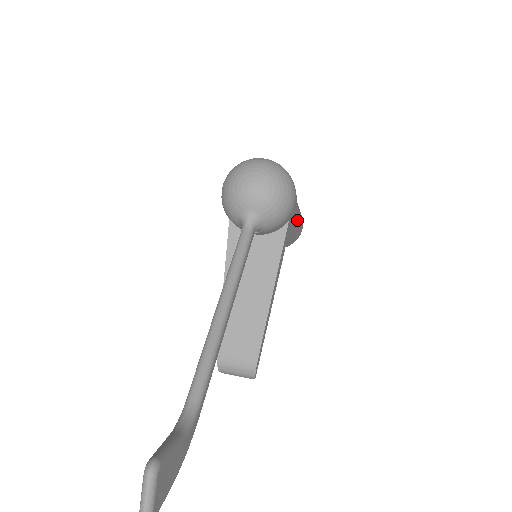
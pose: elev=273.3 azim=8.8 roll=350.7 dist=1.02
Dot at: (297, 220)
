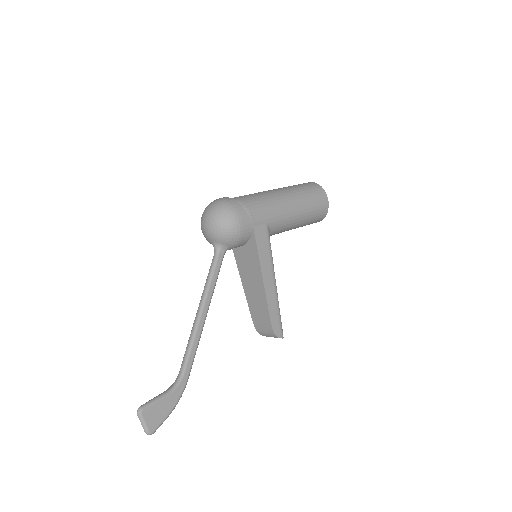
Dot at: (288, 212)
